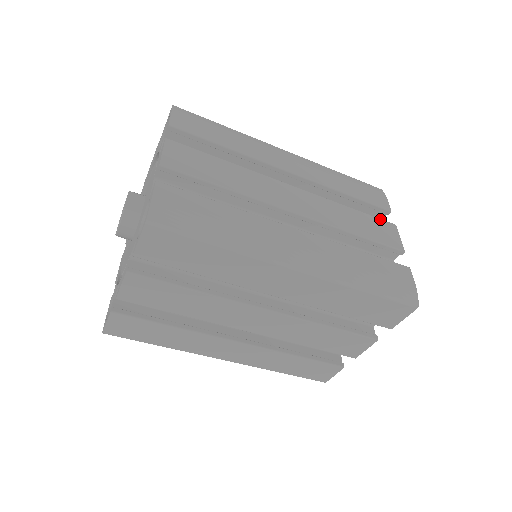
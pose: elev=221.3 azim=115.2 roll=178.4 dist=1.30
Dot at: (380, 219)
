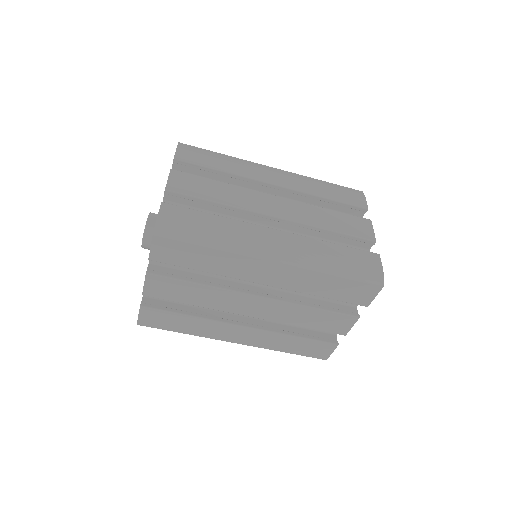
Dot at: (356, 216)
